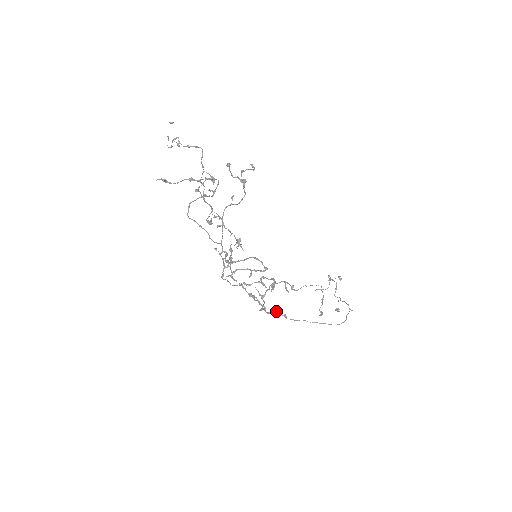
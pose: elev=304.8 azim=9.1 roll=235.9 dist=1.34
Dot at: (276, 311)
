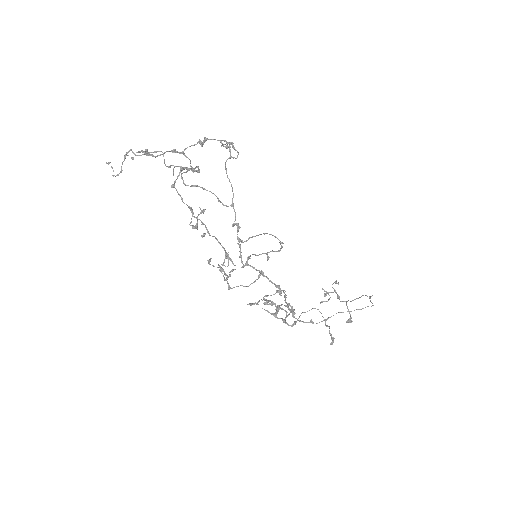
Dot at: (299, 320)
